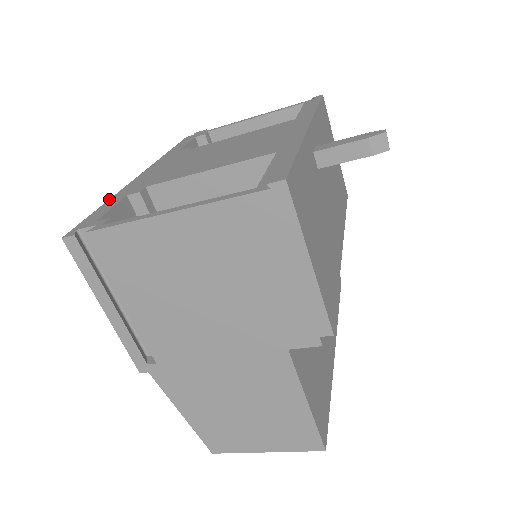
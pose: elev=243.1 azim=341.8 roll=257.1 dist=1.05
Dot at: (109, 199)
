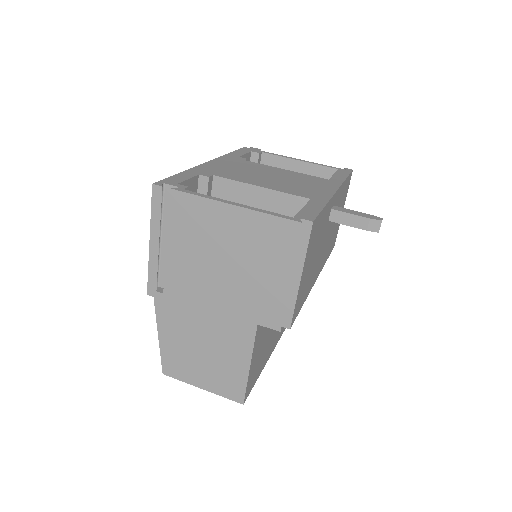
Dot at: (185, 170)
